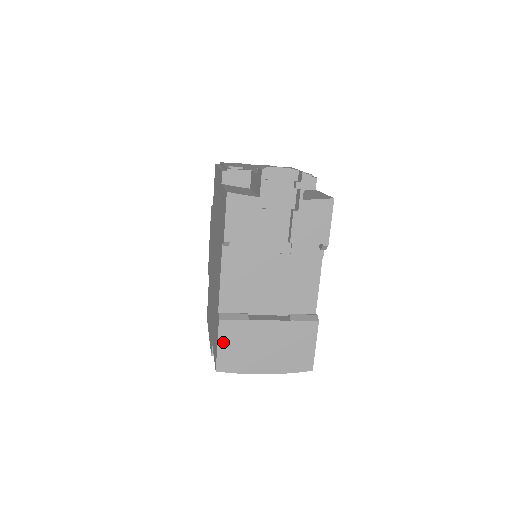
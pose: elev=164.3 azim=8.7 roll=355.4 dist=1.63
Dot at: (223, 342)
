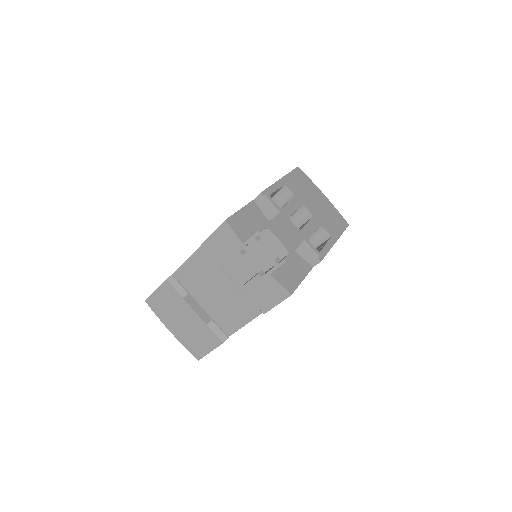
Dot at: (160, 292)
